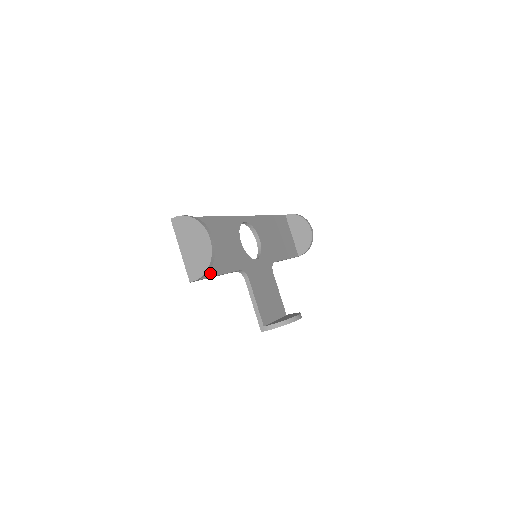
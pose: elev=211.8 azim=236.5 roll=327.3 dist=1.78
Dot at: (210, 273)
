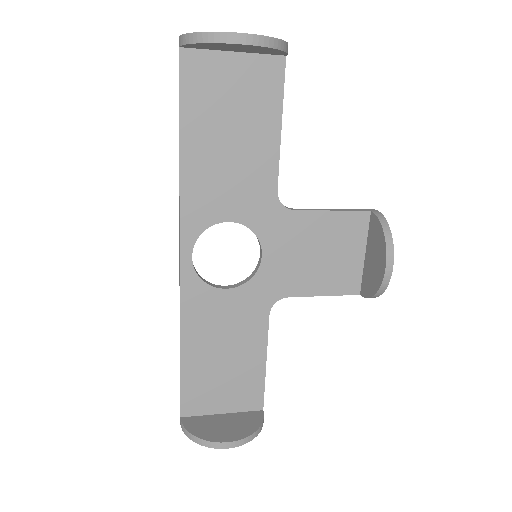
Dot at: (259, 384)
